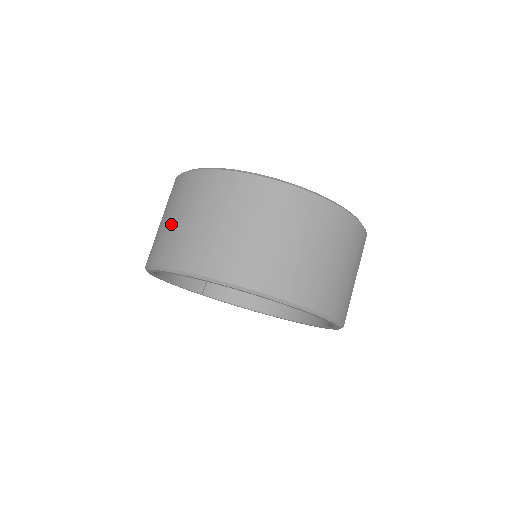
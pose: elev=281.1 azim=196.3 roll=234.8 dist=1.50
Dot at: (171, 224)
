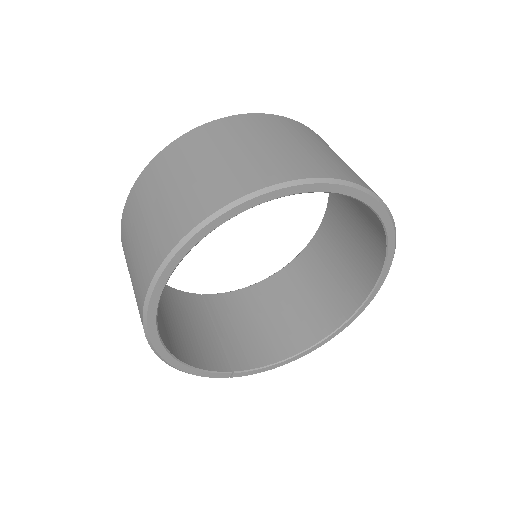
Dot at: (142, 235)
